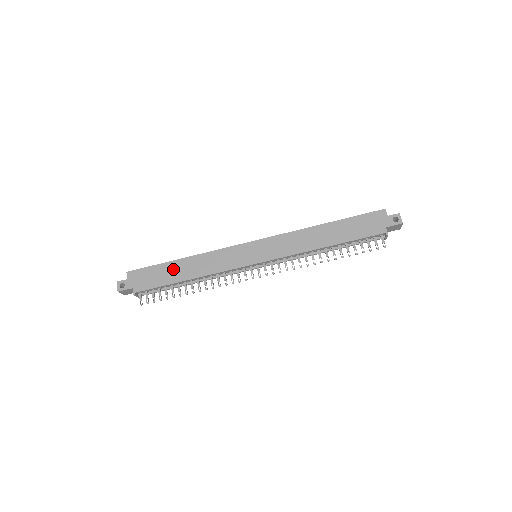
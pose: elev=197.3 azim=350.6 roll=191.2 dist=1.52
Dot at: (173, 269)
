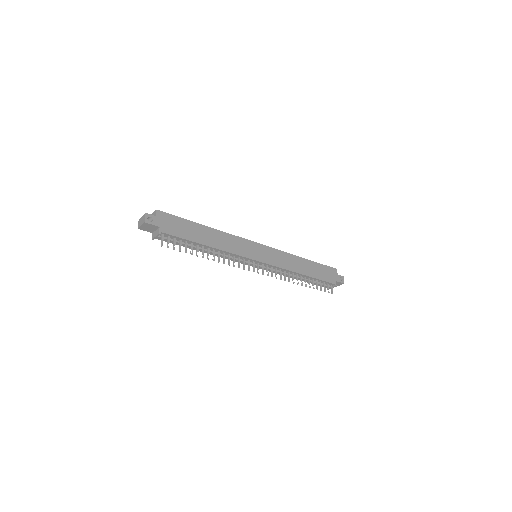
Dot at: (198, 230)
